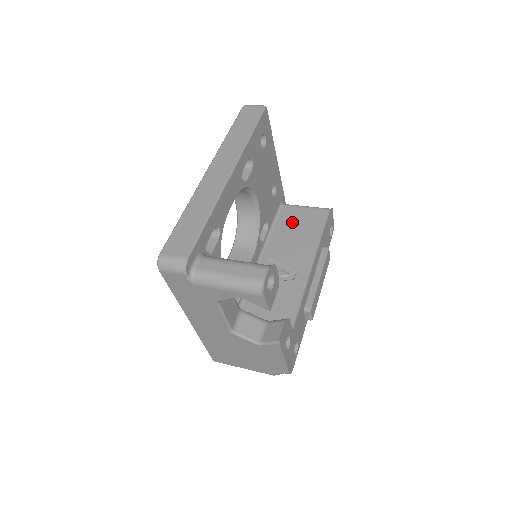
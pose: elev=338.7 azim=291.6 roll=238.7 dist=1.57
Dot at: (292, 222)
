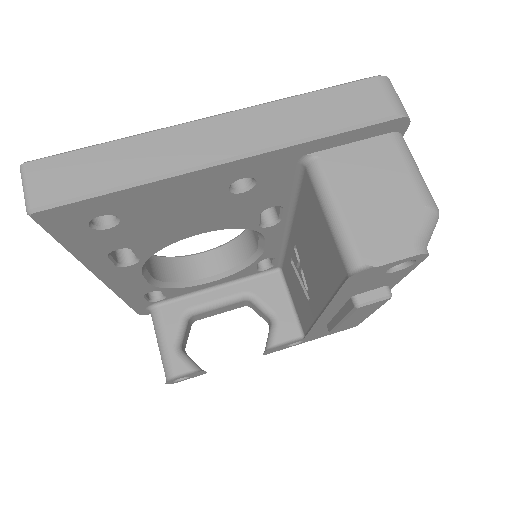
Dot at: (311, 222)
